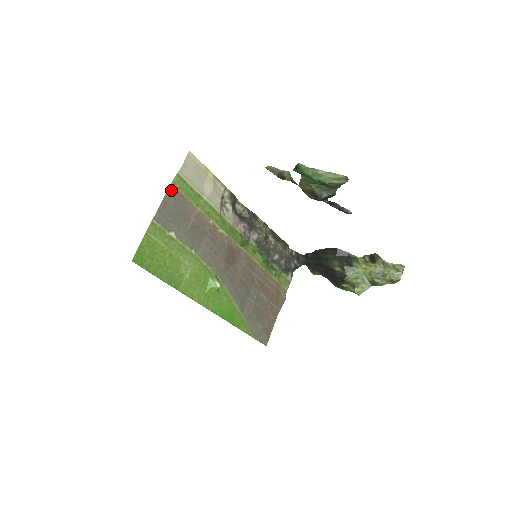
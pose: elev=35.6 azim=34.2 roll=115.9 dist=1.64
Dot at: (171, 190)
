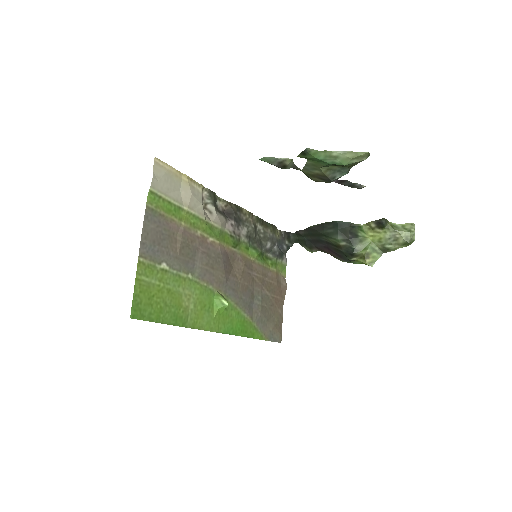
Dot at: (148, 213)
